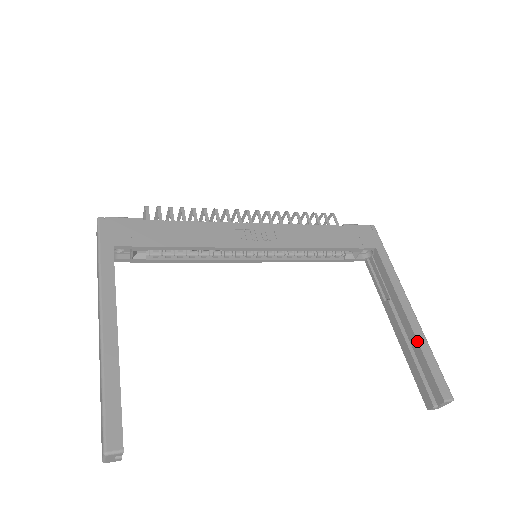
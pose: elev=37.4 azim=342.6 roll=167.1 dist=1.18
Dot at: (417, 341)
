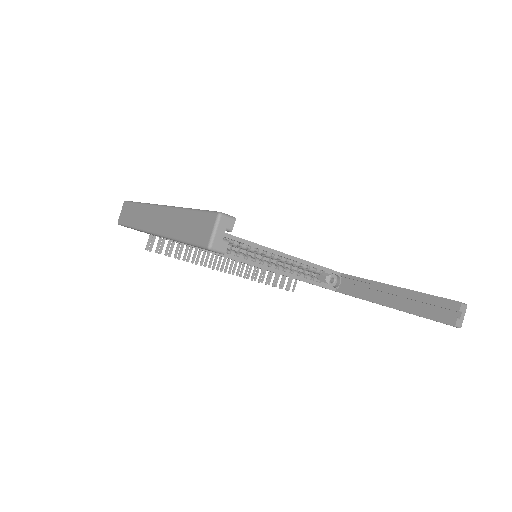
Dot at: (412, 290)
